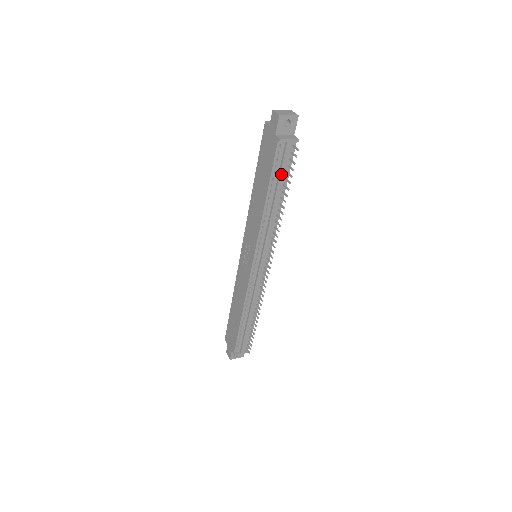
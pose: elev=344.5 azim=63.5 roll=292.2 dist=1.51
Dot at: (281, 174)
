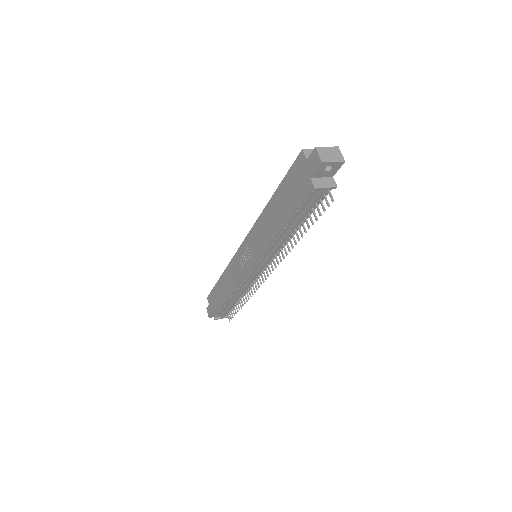
Dot at: (305, 213)
